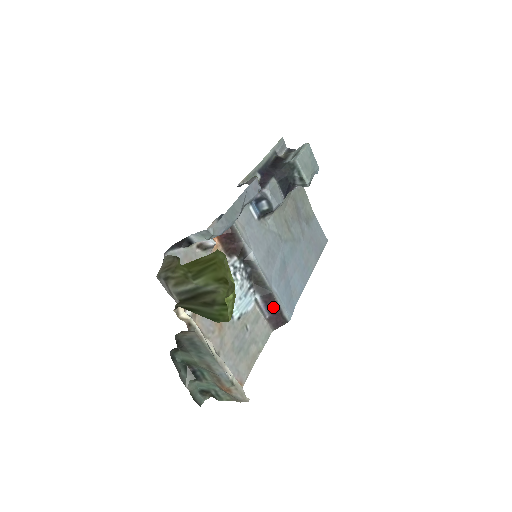
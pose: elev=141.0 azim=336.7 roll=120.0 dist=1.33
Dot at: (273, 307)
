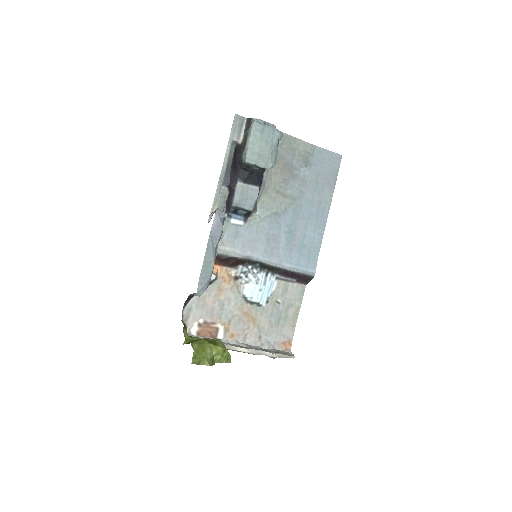
Dot at: (294, 275)
